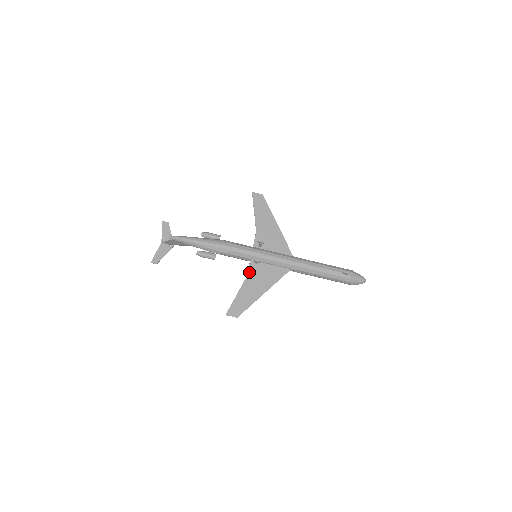
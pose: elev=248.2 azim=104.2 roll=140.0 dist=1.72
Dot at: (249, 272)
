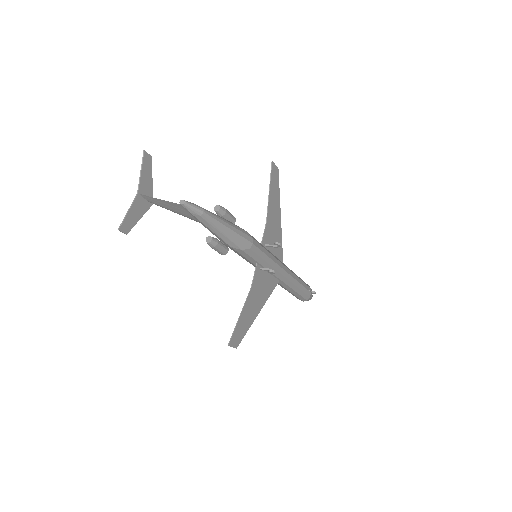
Dot at: (254, 281)
